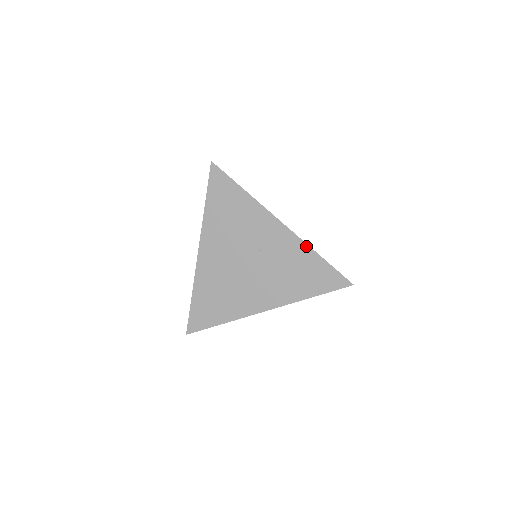
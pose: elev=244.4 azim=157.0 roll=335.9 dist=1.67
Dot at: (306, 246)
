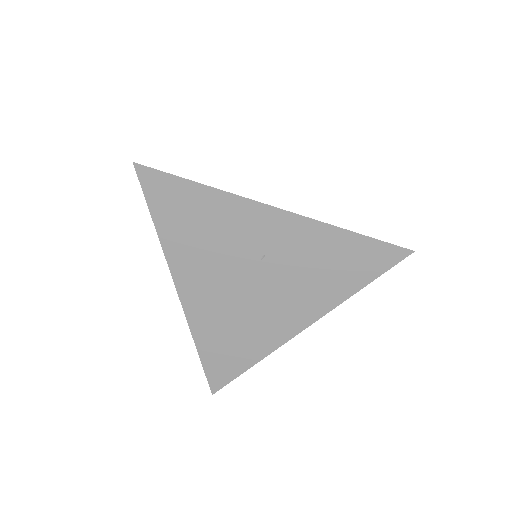
Dot at: (326, 226)
